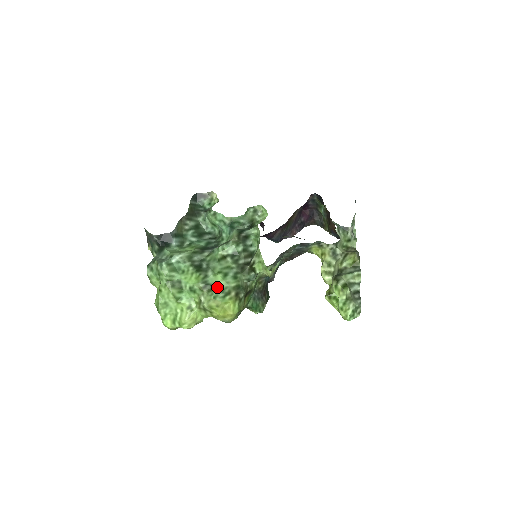
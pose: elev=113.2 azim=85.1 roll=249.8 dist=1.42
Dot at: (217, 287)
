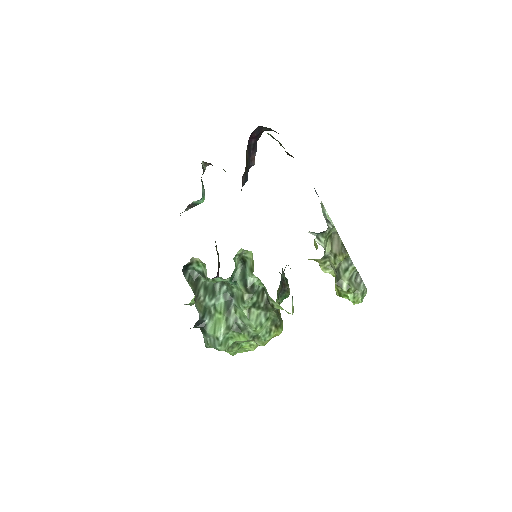
Dot at: (261, 333)
